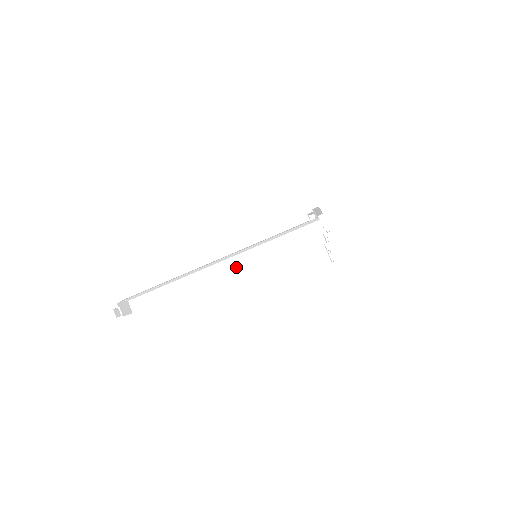
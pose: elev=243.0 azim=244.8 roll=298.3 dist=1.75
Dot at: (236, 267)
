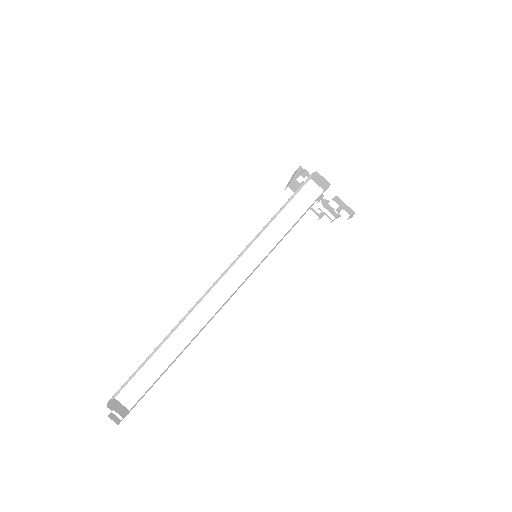
Dot at: (239, 280)
